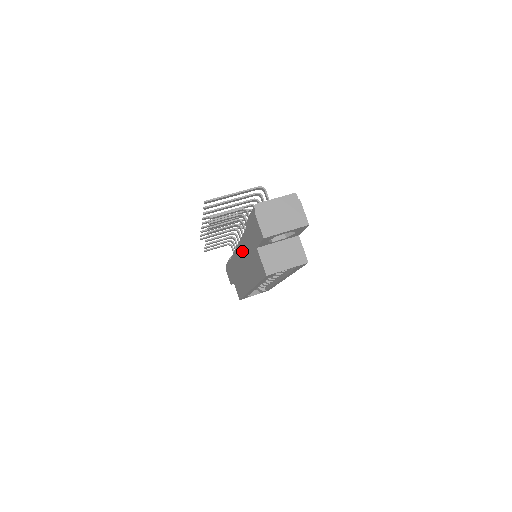
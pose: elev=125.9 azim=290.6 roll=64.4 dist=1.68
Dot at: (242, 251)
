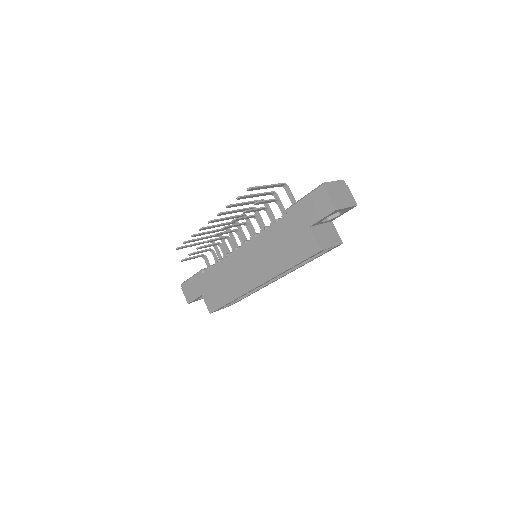
Dot at: (259, 245)
